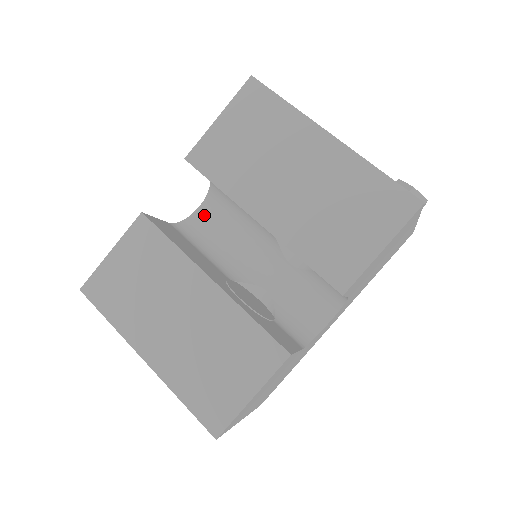
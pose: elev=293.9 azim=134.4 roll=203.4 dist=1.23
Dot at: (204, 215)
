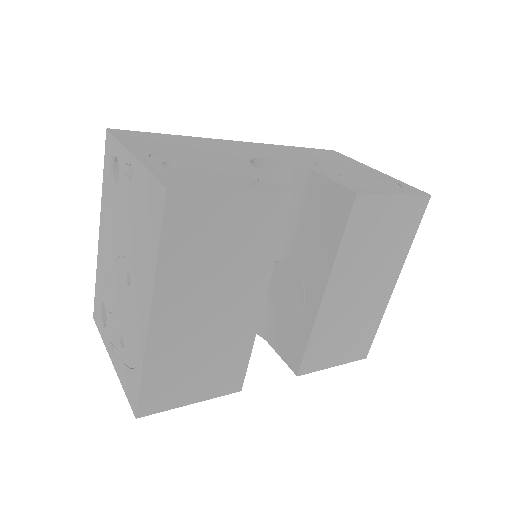
Dot at: (261, 170)
